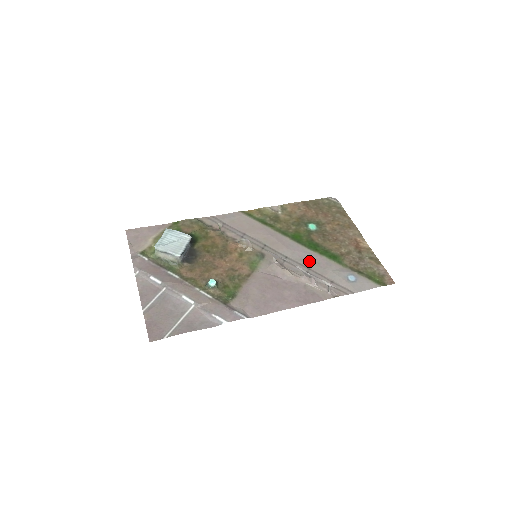
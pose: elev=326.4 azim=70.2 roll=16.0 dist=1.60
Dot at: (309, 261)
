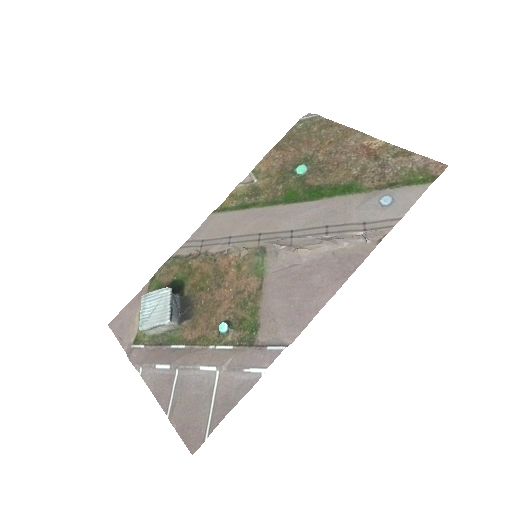
Dot at: (321, 217)
